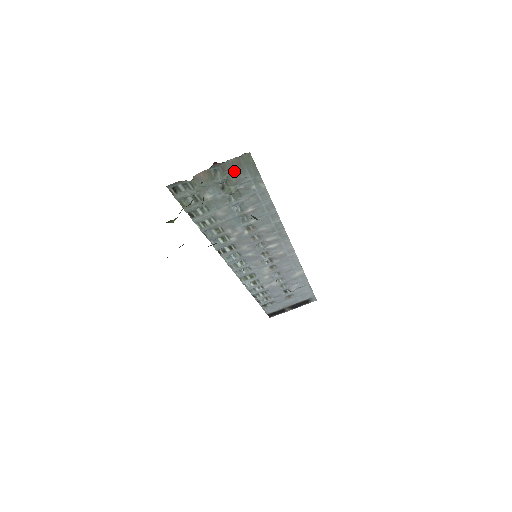
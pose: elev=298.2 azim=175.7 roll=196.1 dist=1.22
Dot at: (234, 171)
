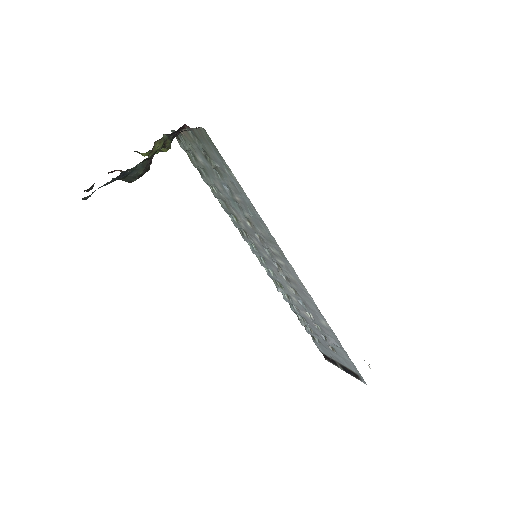
Dot at: (204, 143)
